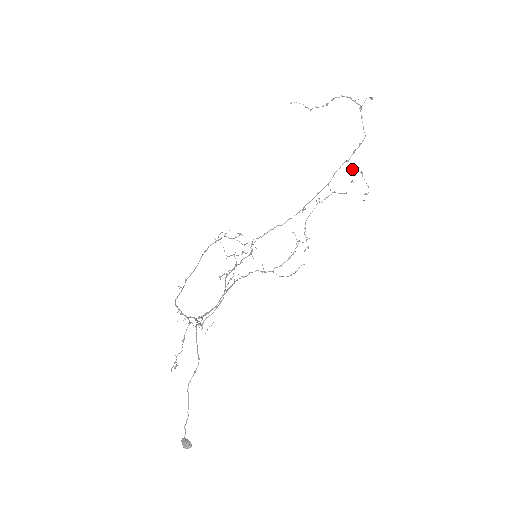
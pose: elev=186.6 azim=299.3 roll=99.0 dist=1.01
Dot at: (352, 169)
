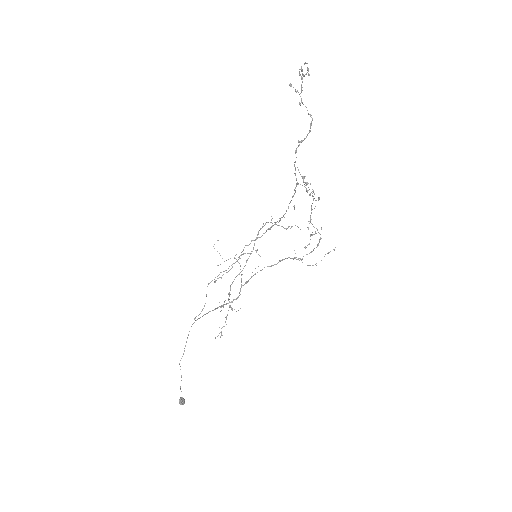
Dot at: (299, 172)
